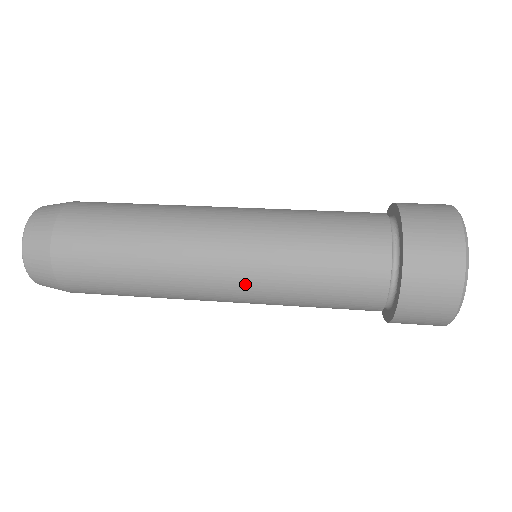
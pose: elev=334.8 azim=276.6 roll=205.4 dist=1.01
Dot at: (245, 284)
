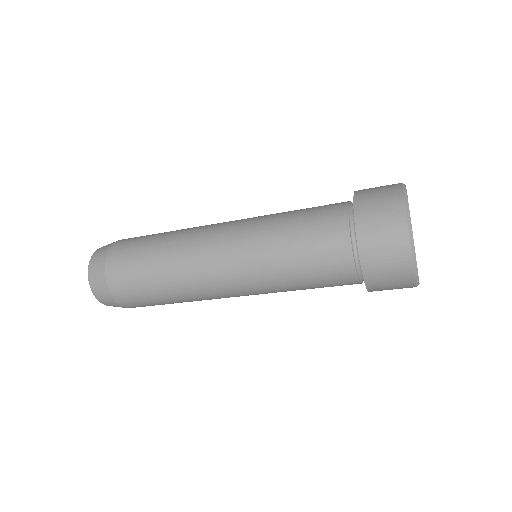
Dot at: (241, 272)
